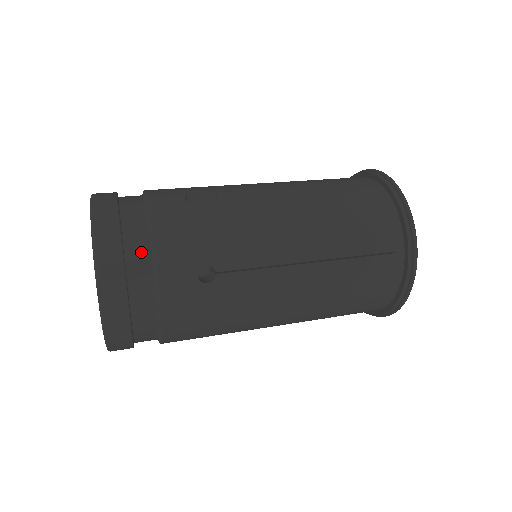
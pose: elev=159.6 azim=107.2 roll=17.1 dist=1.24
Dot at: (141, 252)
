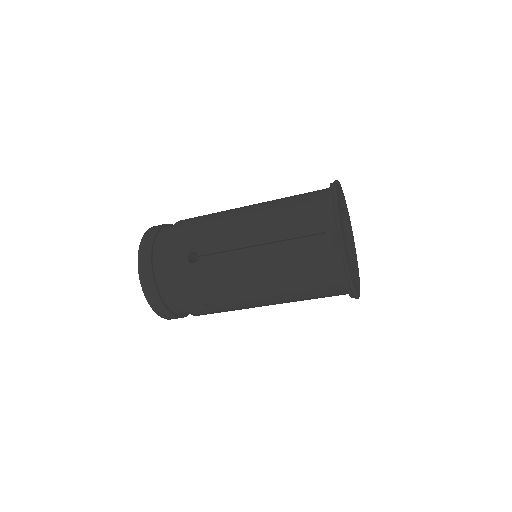
Dot at: (162, 248)
